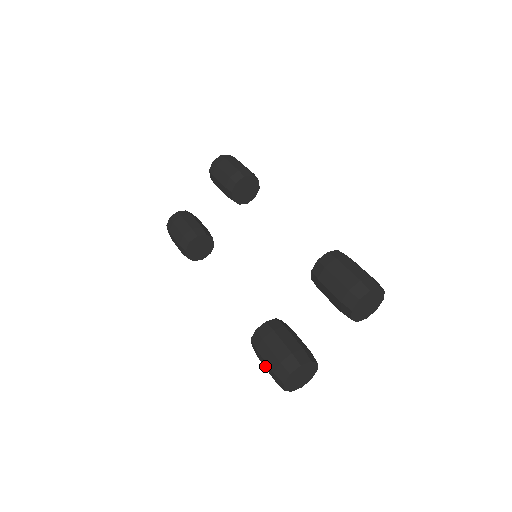
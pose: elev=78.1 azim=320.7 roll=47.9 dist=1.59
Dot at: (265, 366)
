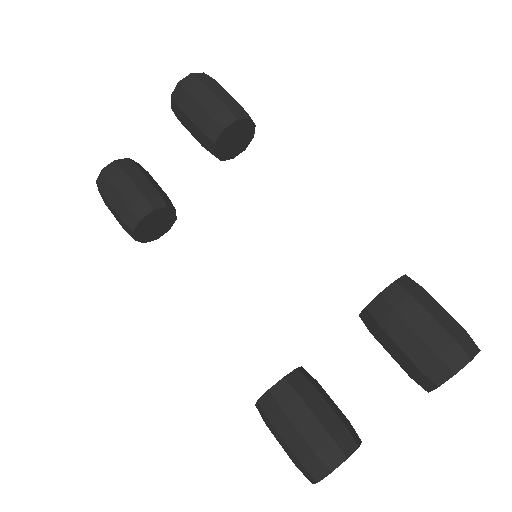
Dot at: (281, 443)
